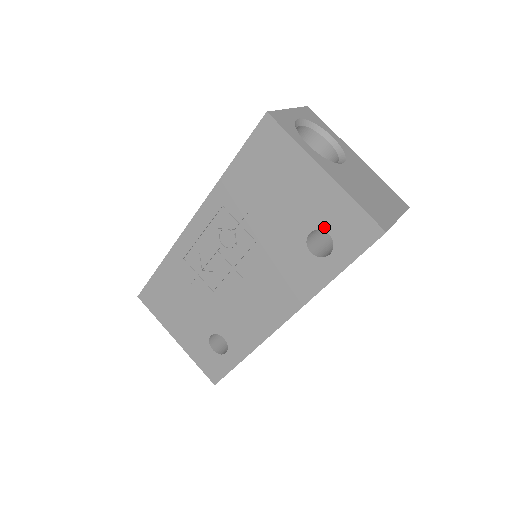
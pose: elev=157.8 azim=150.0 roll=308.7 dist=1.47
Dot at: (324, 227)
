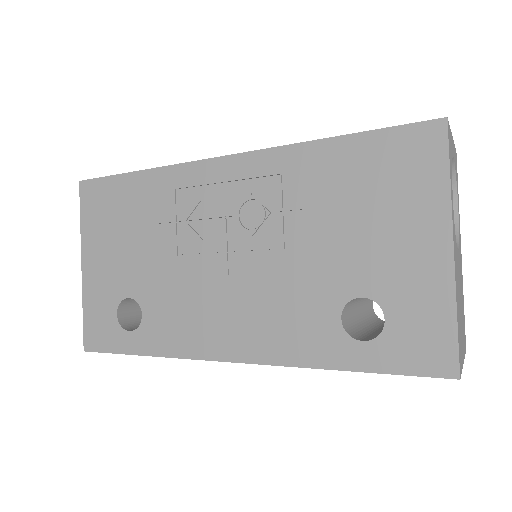
Dot at: (387, 306)
